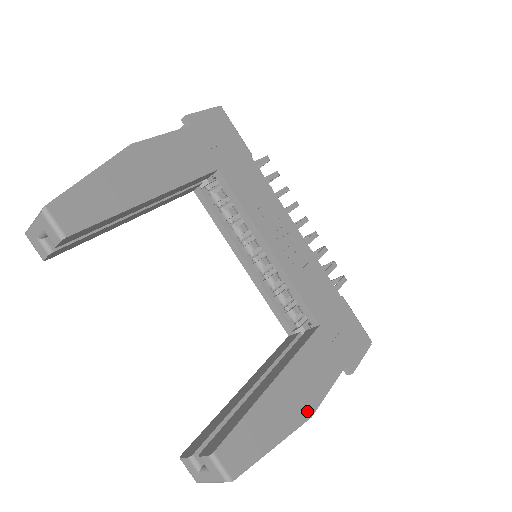
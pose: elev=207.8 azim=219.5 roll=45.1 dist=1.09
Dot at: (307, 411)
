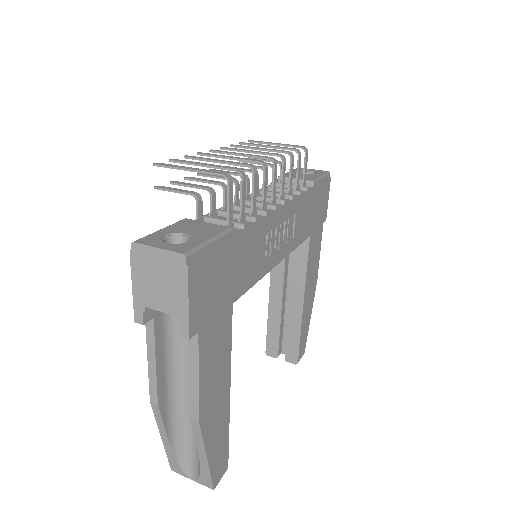
Dot at: (315, 283)
